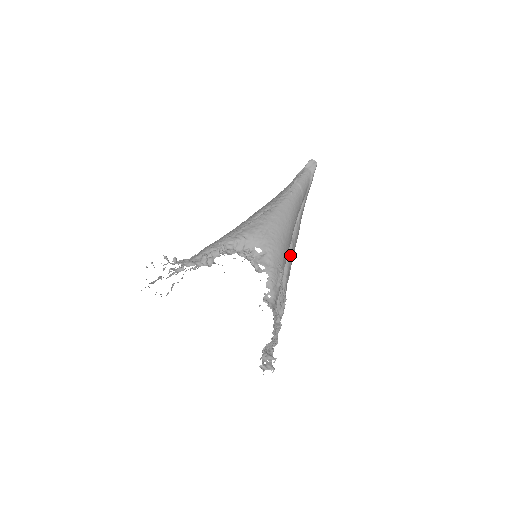
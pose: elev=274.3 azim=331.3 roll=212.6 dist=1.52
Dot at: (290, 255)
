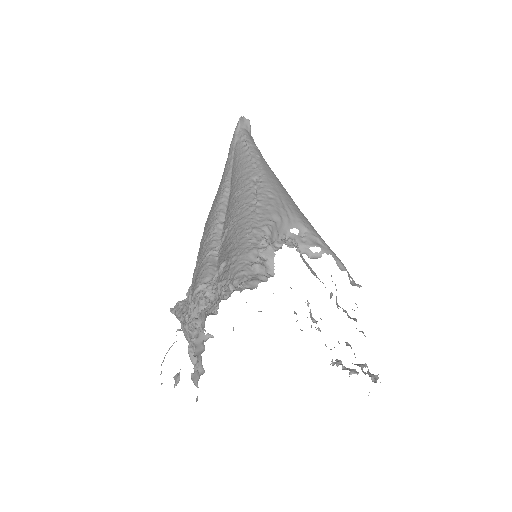
Dot at: occluded
